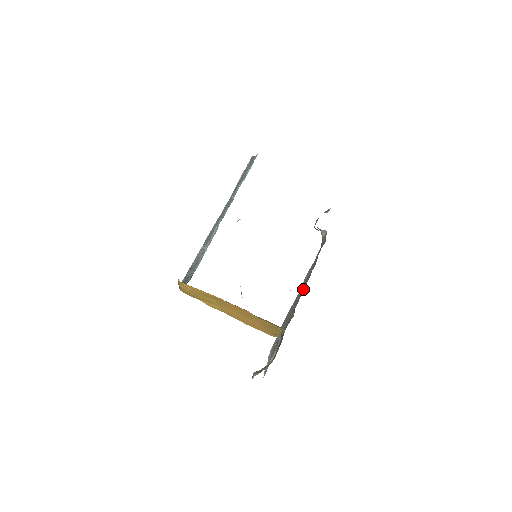
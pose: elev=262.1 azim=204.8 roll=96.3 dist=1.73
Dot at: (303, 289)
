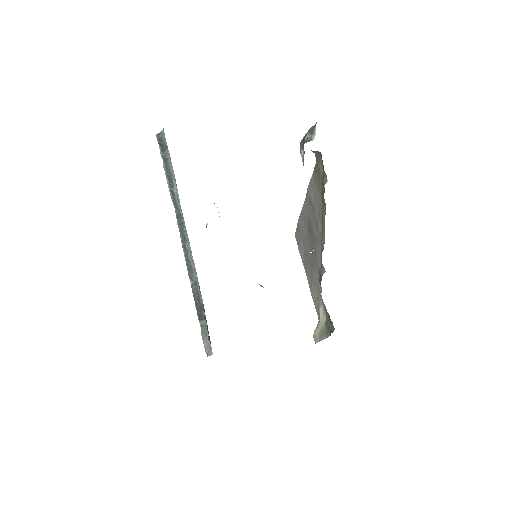
Dot at: (321, 234)
